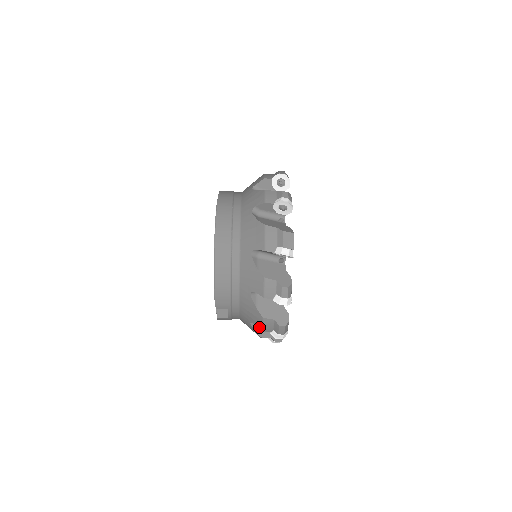
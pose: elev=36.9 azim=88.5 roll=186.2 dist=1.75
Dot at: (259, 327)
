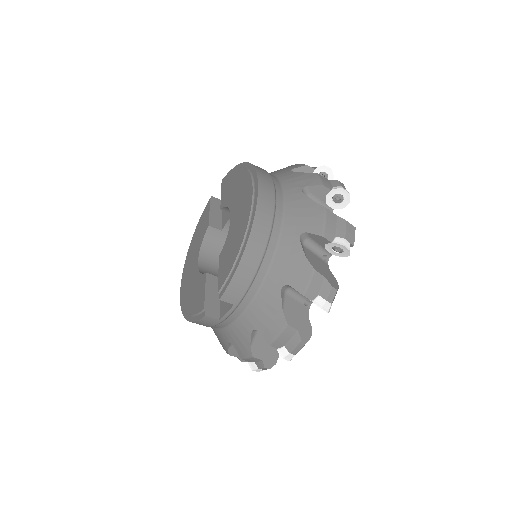
Dot at: (268, 338)
